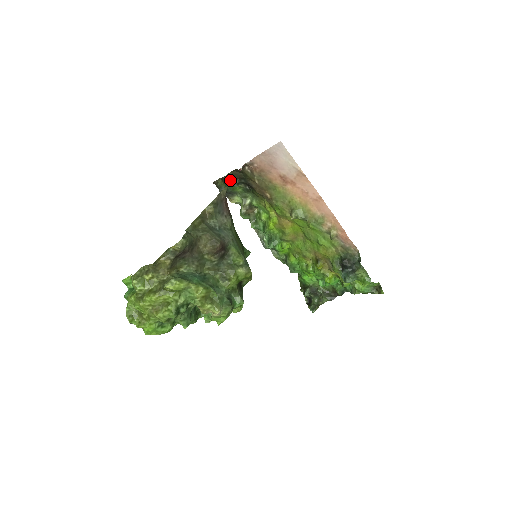
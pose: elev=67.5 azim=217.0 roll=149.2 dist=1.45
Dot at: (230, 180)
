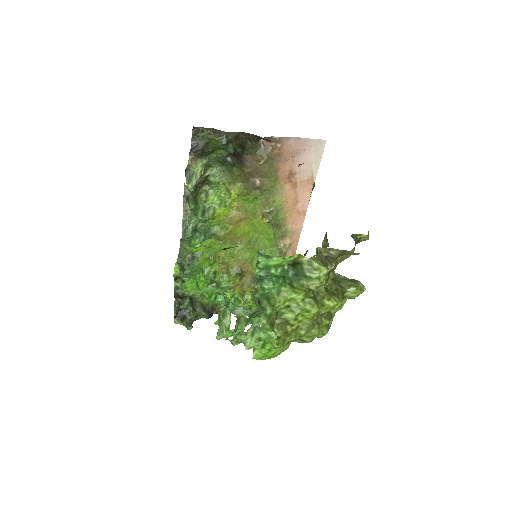
Dot at: (232, 141)
